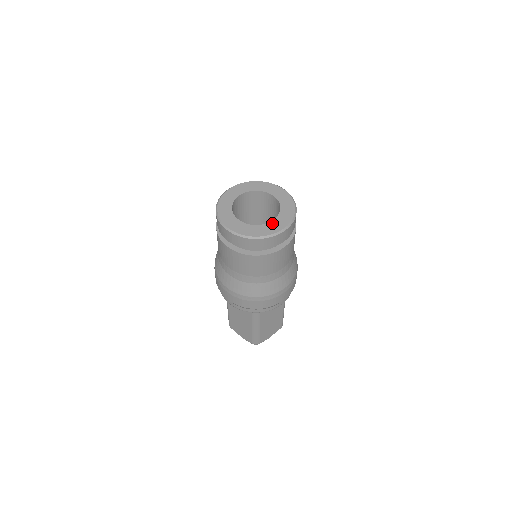
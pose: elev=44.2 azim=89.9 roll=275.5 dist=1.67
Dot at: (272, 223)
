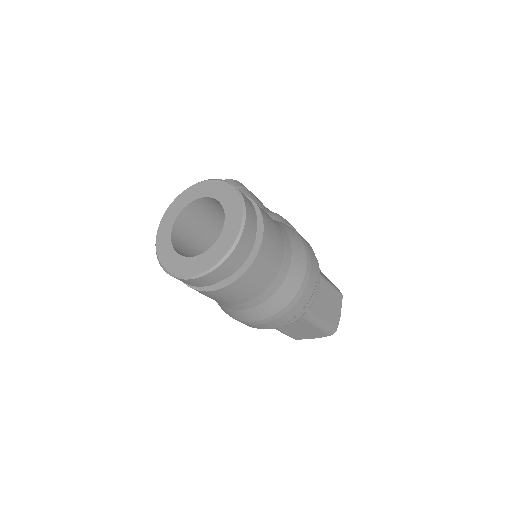
Dot at: (225, 228)
